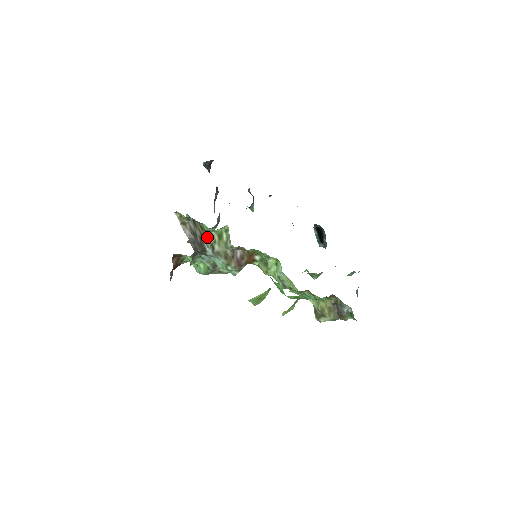
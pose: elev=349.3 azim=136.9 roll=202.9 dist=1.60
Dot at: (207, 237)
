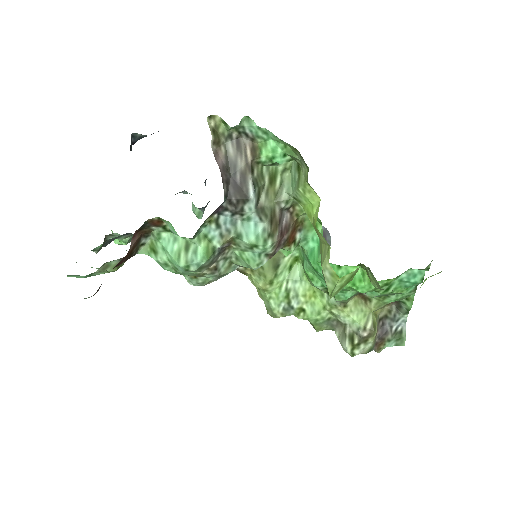
Dot at: (254, 175)
